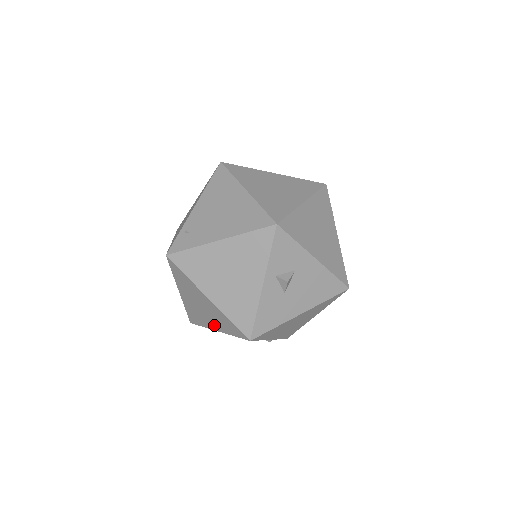
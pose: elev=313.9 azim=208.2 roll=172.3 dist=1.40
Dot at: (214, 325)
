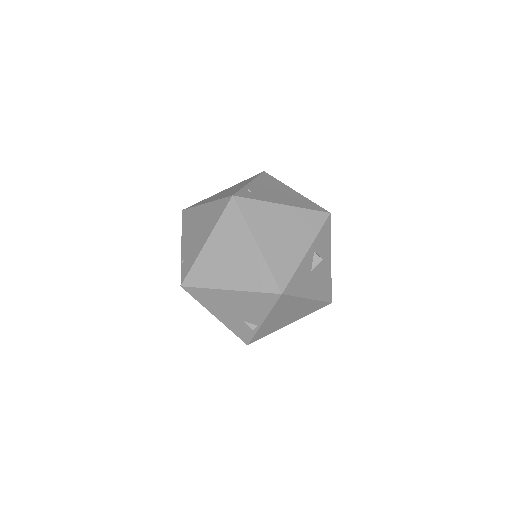
Dot at: (231, 281)
